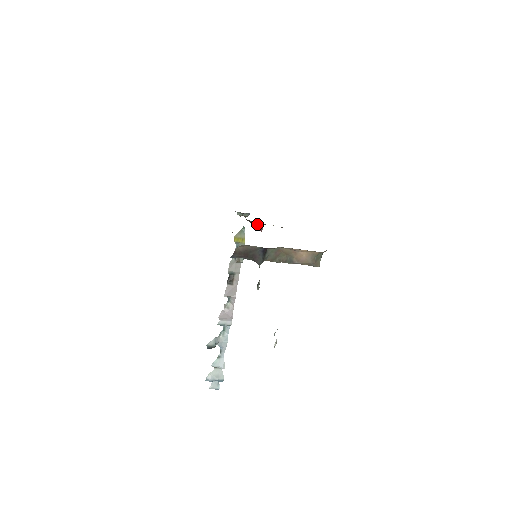
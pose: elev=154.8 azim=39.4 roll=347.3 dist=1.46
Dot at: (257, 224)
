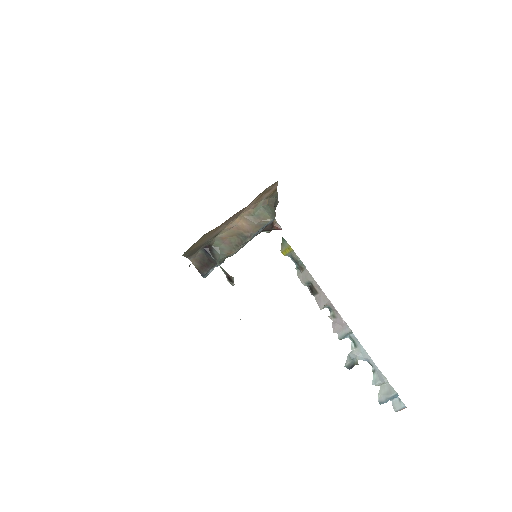
Dot at: (265, 228)
